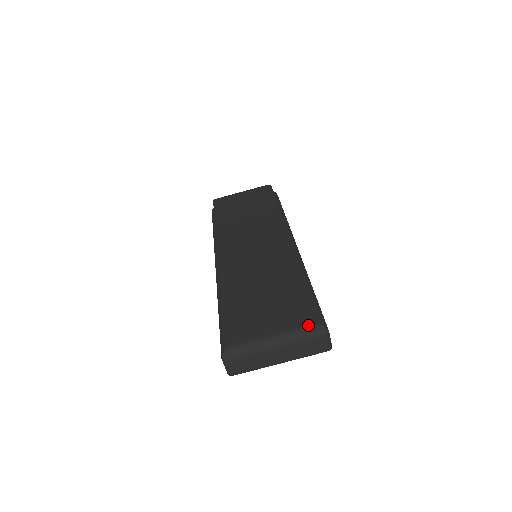
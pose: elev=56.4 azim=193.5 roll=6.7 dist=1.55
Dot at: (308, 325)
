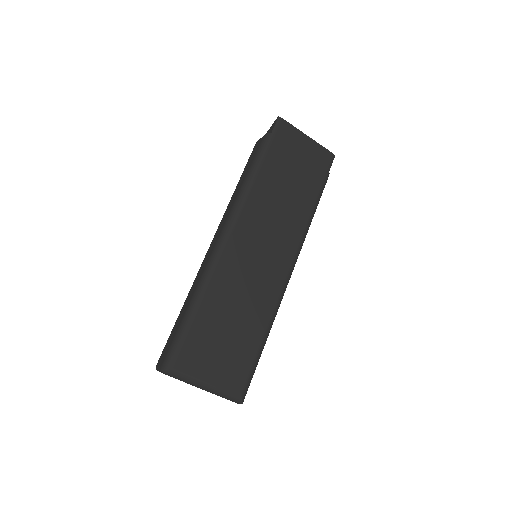
Dot at: (235, 394)
